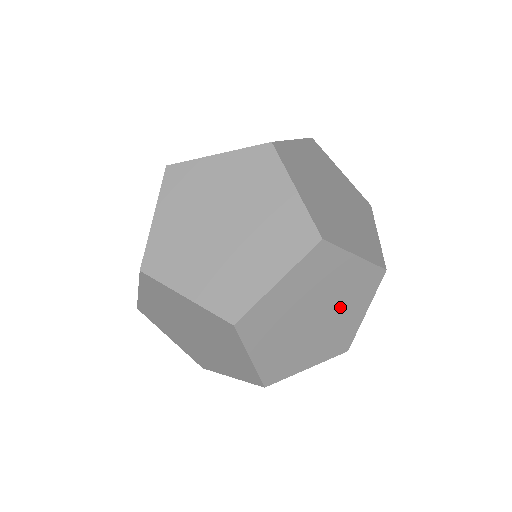
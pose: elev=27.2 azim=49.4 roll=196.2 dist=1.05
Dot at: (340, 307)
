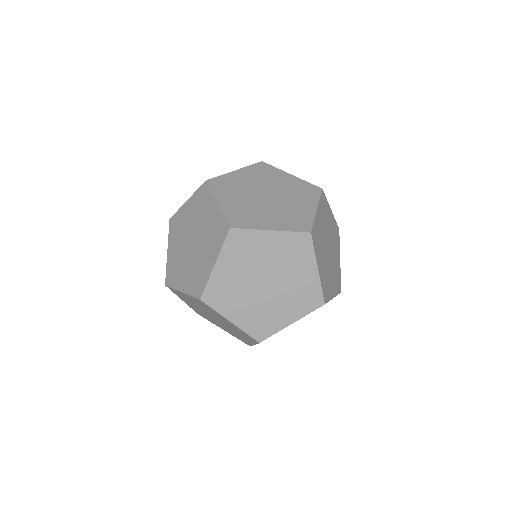
Dot at: (286, 271)
